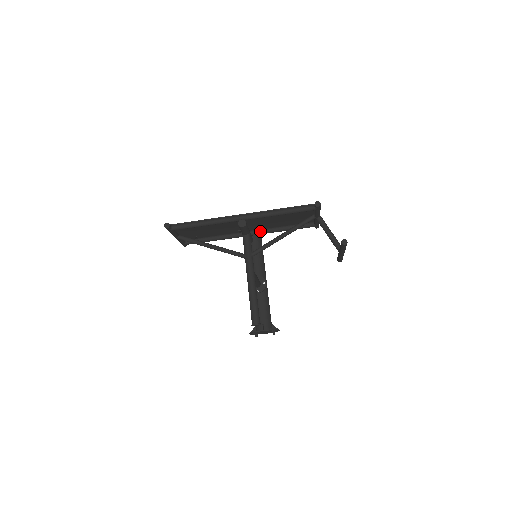
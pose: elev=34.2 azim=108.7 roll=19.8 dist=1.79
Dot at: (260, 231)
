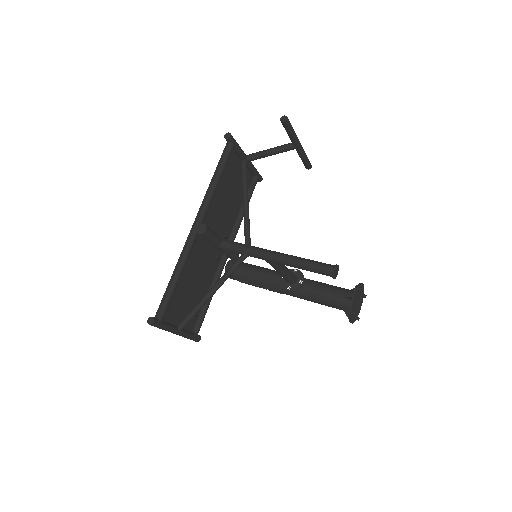
Dot at: (230, 238)
